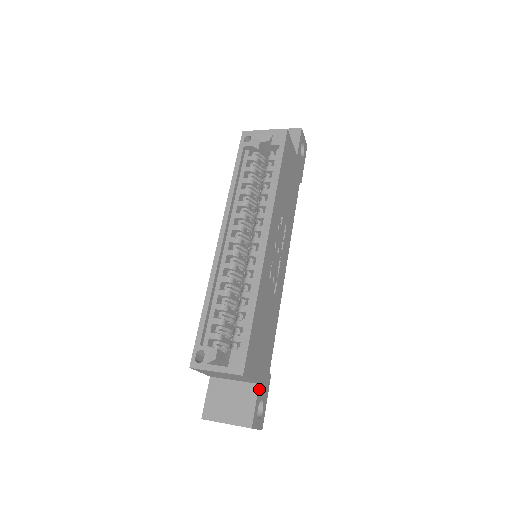
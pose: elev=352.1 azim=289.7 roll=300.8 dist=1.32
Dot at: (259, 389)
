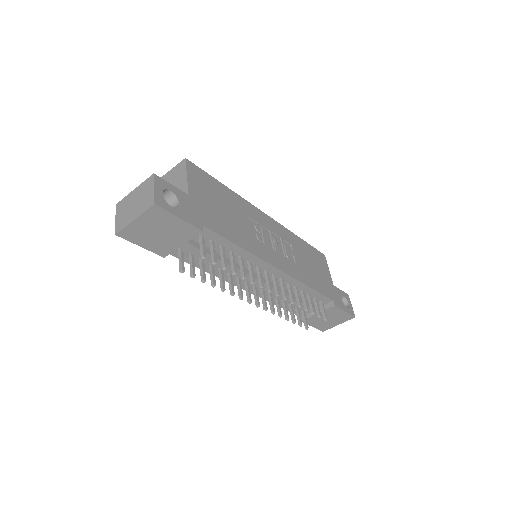
Dot at: (185, 196)
